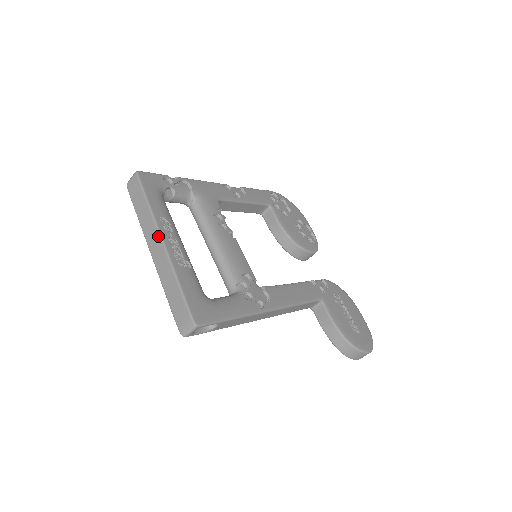
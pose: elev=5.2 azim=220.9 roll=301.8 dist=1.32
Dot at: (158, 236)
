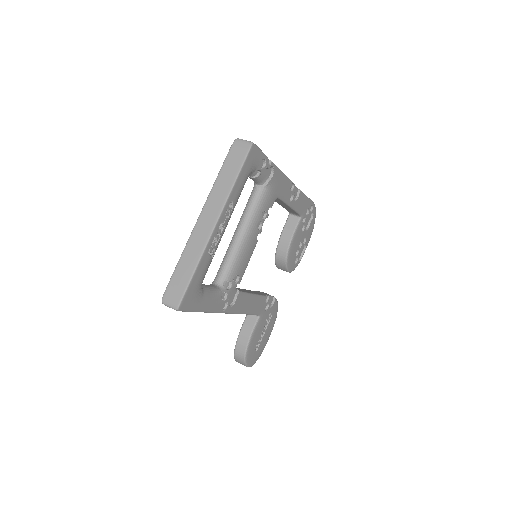
Dot at: (217, 216)
